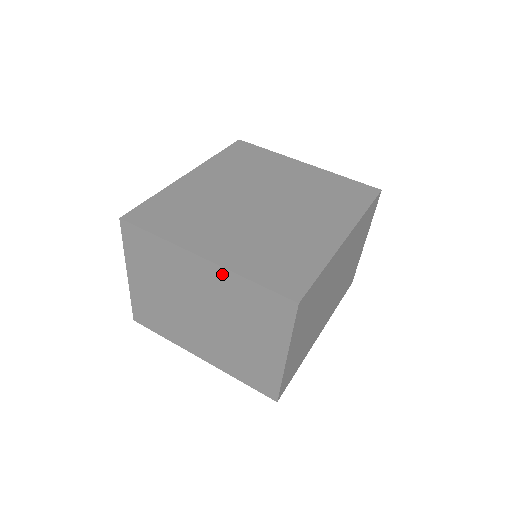
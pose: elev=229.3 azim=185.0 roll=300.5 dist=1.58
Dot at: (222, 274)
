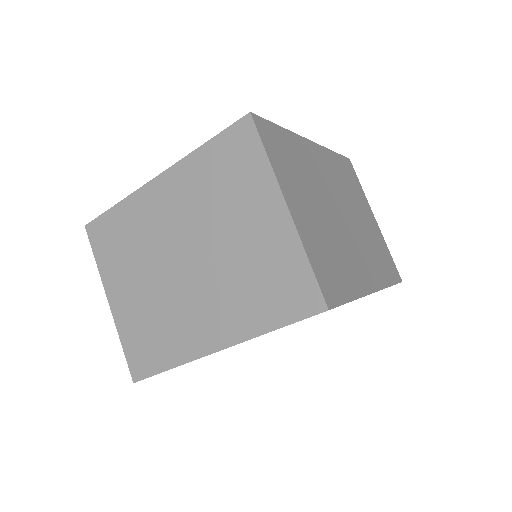
Dot at: (179, 172)
